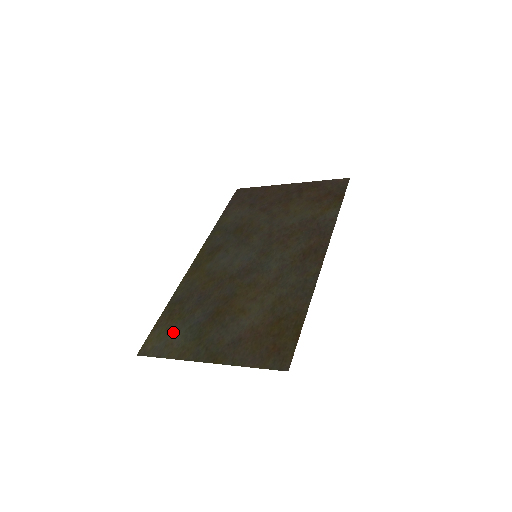
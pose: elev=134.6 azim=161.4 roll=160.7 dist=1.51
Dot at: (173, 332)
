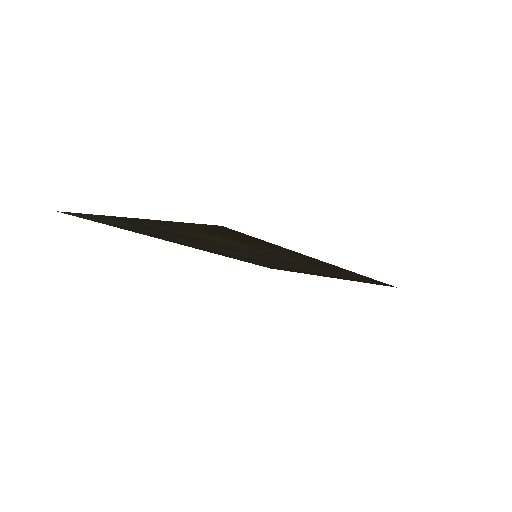
Dot at: (114, 223)
